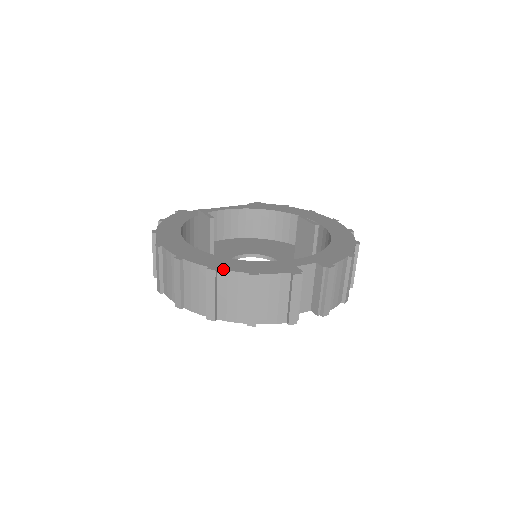
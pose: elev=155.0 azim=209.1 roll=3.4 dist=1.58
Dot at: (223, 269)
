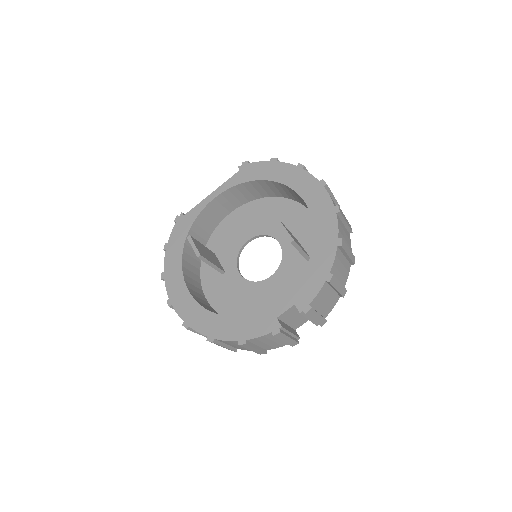
Dot at: (218, 339)
